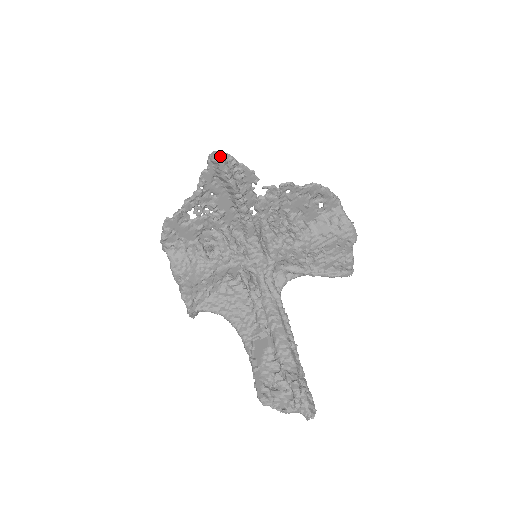
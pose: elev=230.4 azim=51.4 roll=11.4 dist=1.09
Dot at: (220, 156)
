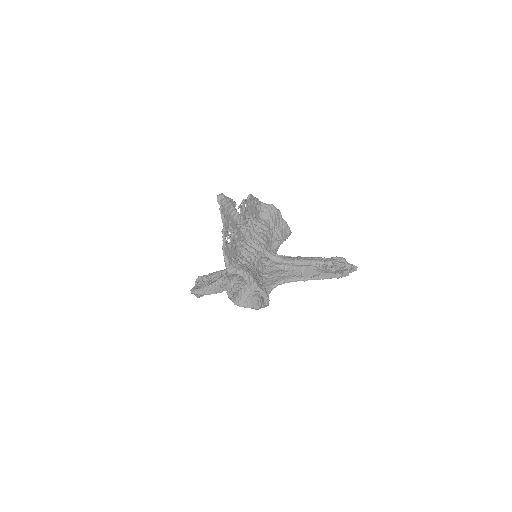
Dot at: (222, 194)
